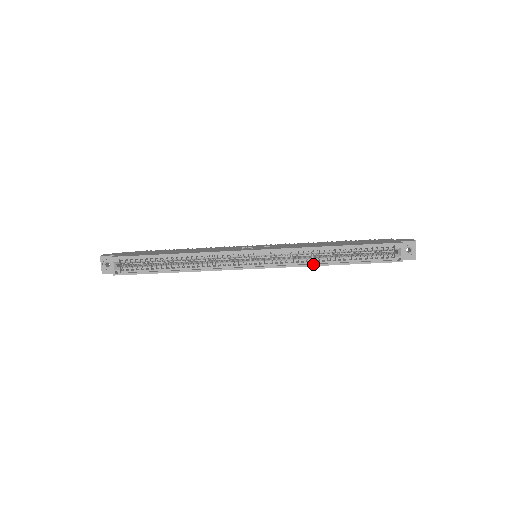
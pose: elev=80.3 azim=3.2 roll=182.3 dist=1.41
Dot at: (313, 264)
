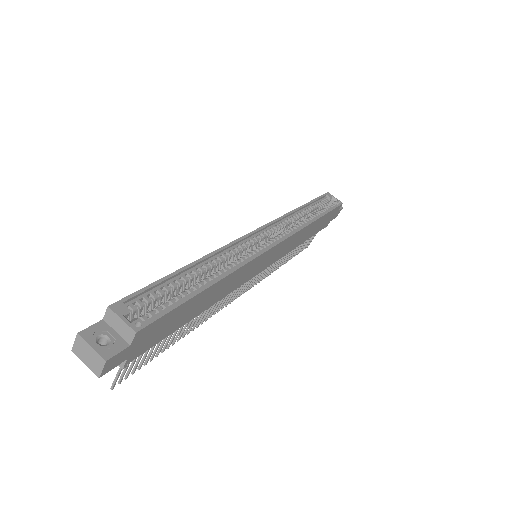
Dot at: (306, 223)
